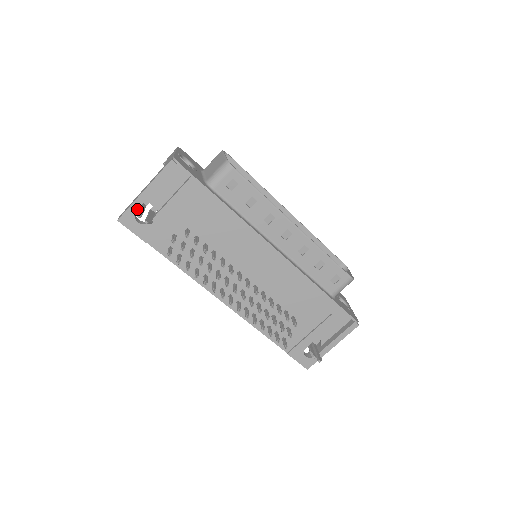
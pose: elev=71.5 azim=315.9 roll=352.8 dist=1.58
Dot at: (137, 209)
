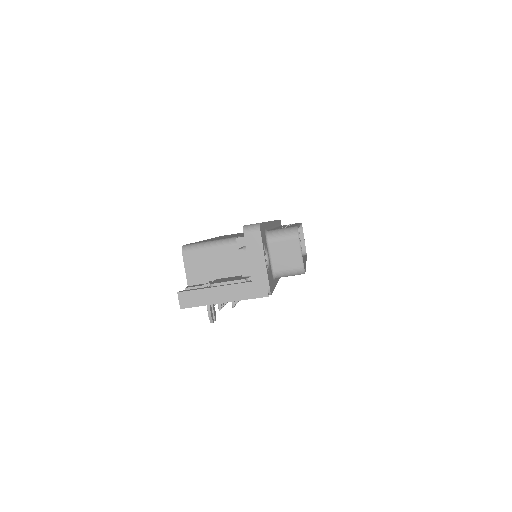
Dot at: (211, 315)
